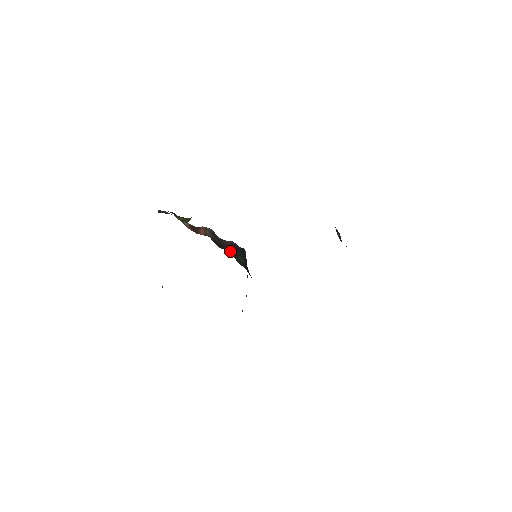
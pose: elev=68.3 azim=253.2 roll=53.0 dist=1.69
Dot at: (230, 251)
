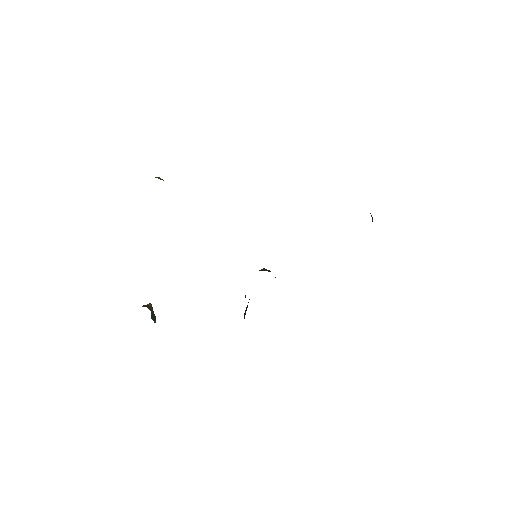
Dot at: occluded
